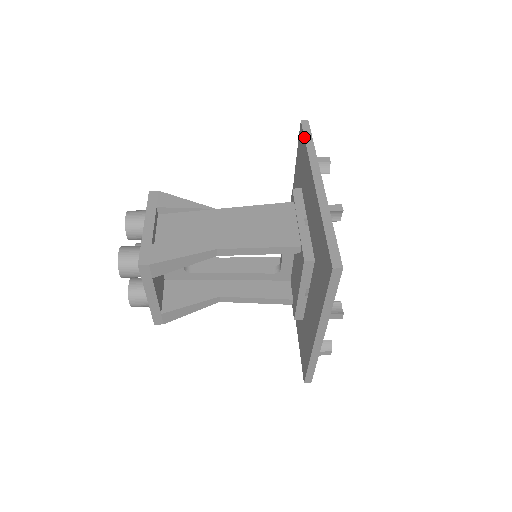
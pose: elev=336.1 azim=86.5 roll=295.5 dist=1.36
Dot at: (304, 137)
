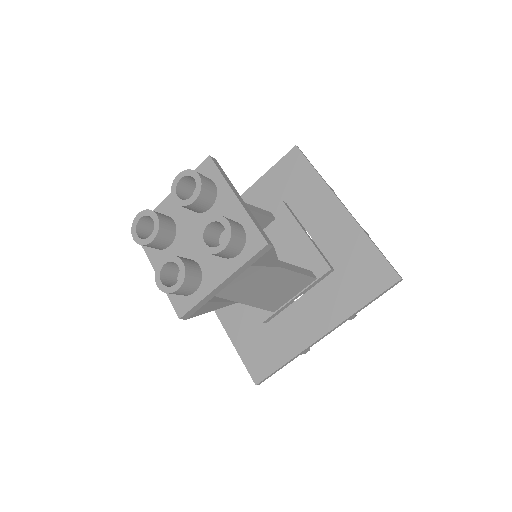
Dot at: occluded
